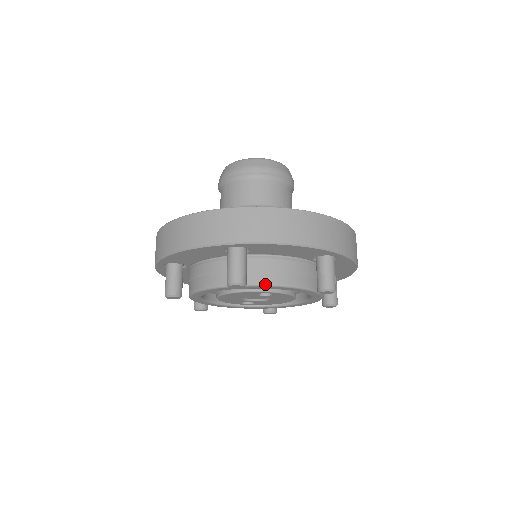
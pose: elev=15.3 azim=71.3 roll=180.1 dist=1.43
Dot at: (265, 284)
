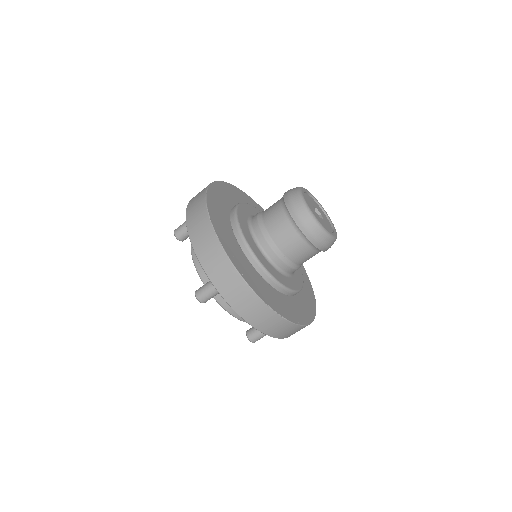
Dot at: occluded
